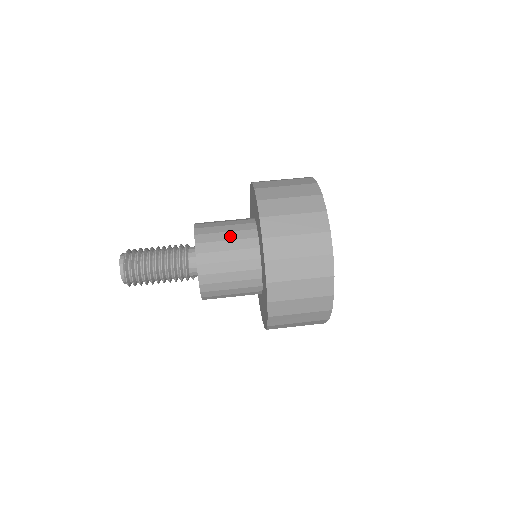
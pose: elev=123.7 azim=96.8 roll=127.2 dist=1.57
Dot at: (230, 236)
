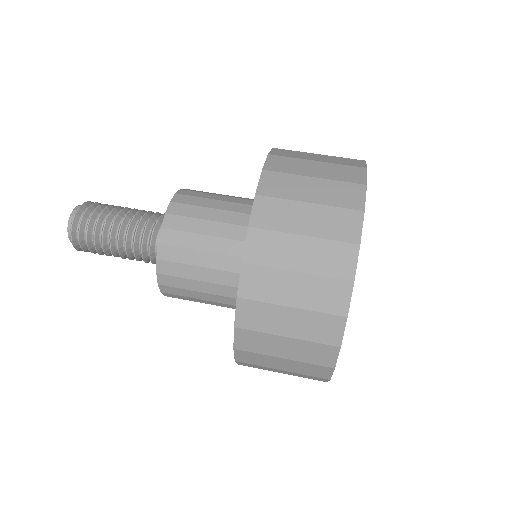
Dot at: (229, 196)
